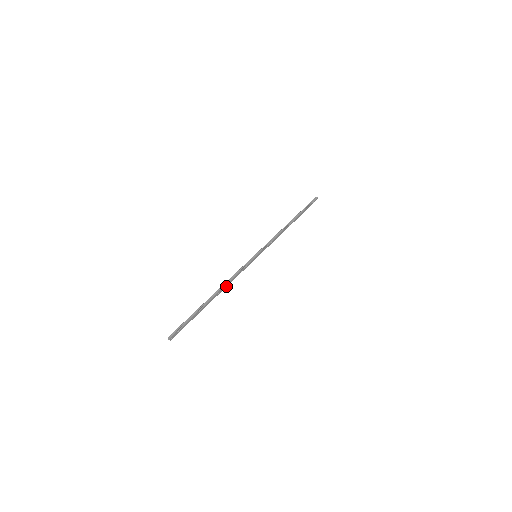
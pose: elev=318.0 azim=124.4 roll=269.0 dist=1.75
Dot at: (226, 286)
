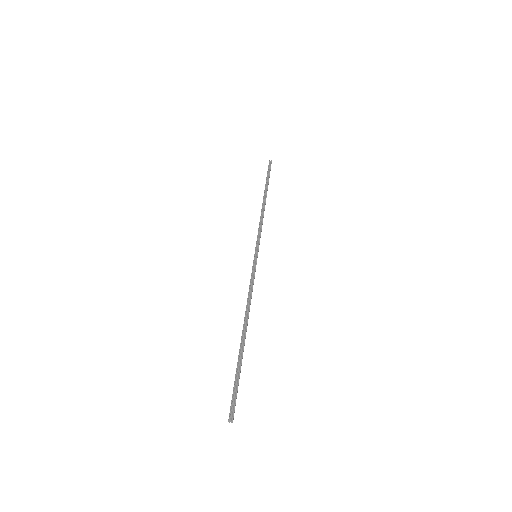
Dot at: (249, 310)
